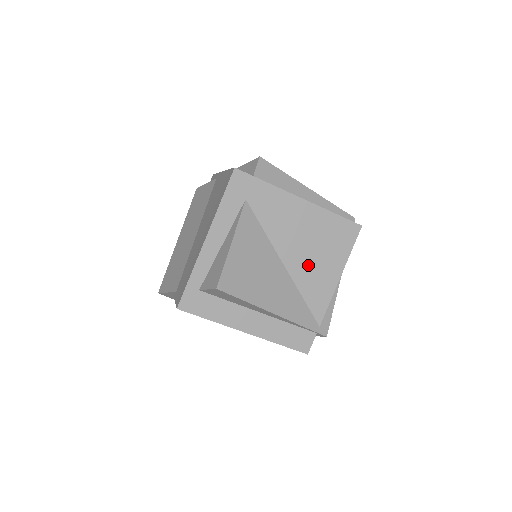
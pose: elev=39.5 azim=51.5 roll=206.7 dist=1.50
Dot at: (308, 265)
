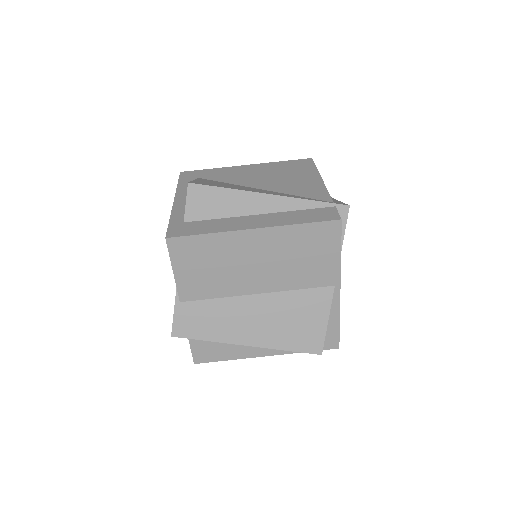
Dot at: (283, 183)
